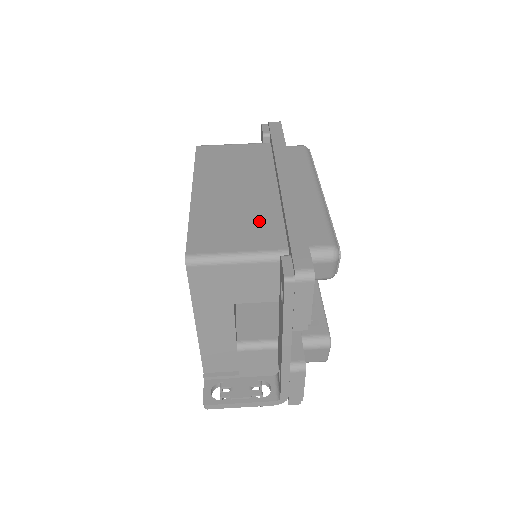
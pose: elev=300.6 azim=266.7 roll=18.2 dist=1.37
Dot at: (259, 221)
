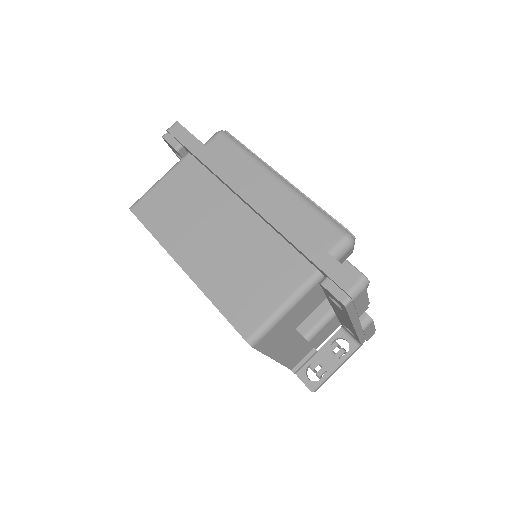
Dot at: (267, 257)
